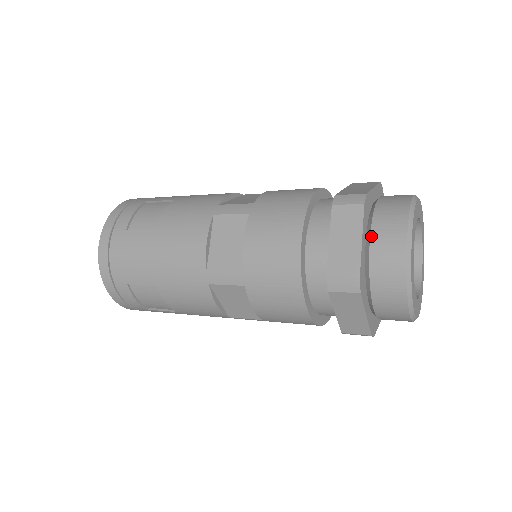
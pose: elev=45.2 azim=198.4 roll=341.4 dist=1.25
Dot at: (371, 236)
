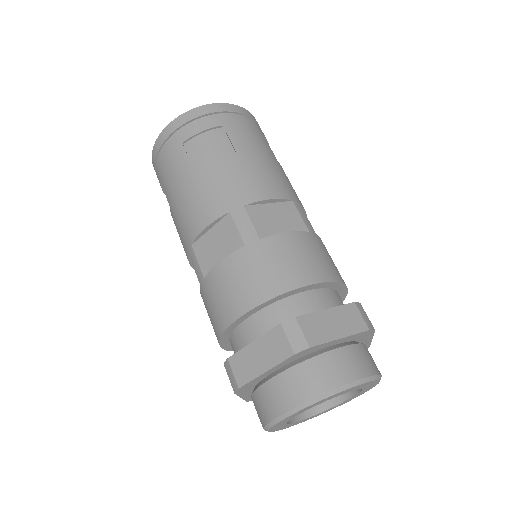
Dot at: (280, 374)
